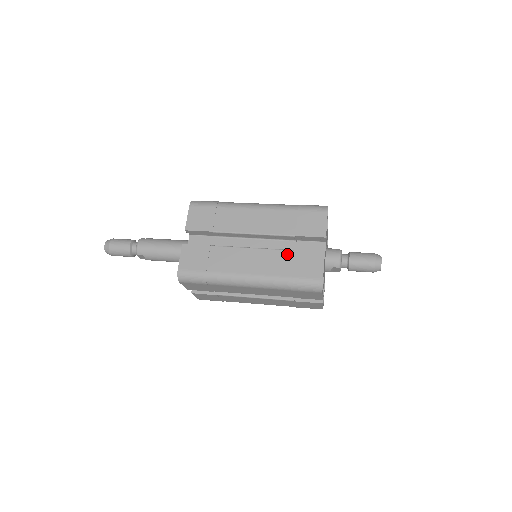
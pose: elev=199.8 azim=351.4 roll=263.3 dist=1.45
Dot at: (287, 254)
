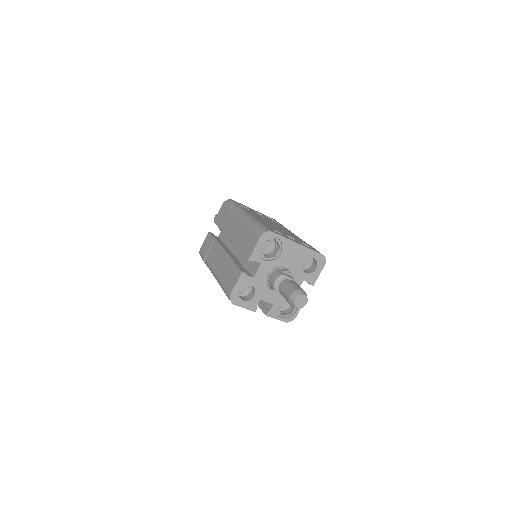
Dot at: (230, 263)
